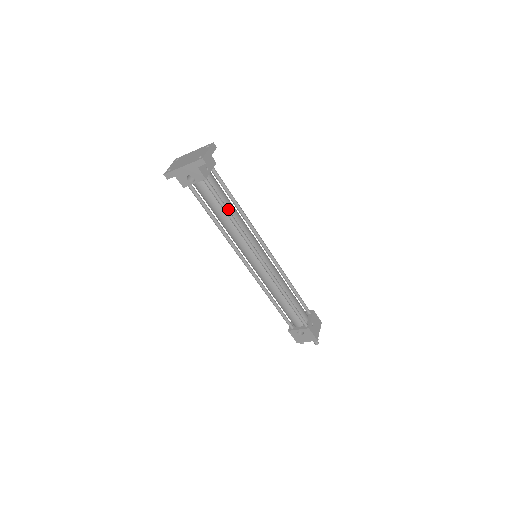
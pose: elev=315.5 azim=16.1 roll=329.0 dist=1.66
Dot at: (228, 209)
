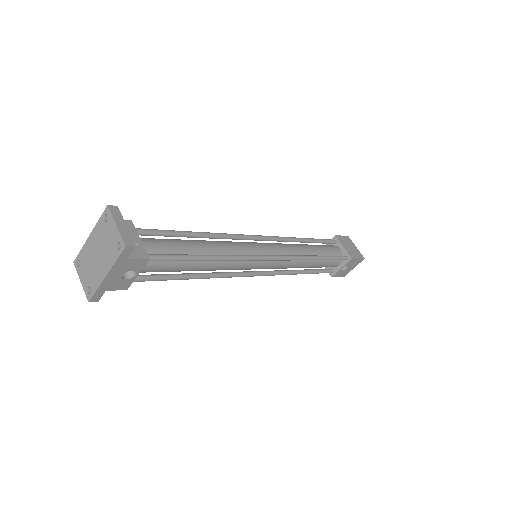
Dot at: (196, 253)
